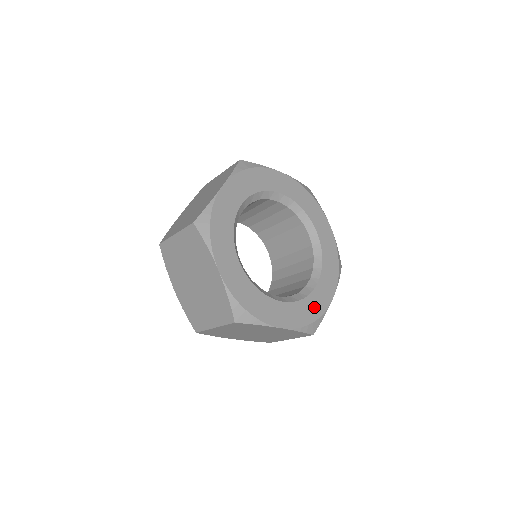
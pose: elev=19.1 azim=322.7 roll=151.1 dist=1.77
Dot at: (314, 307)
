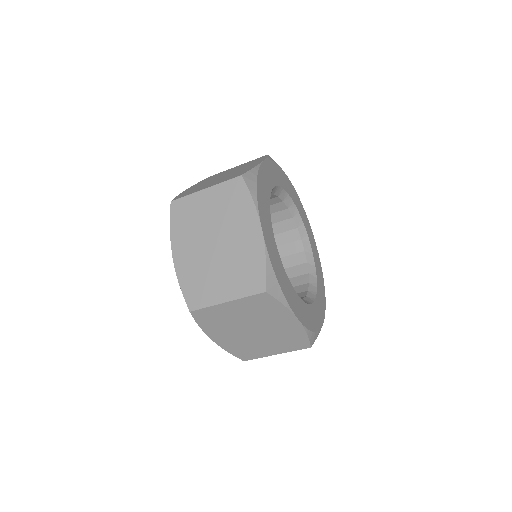
Dot at: (320, 277)
